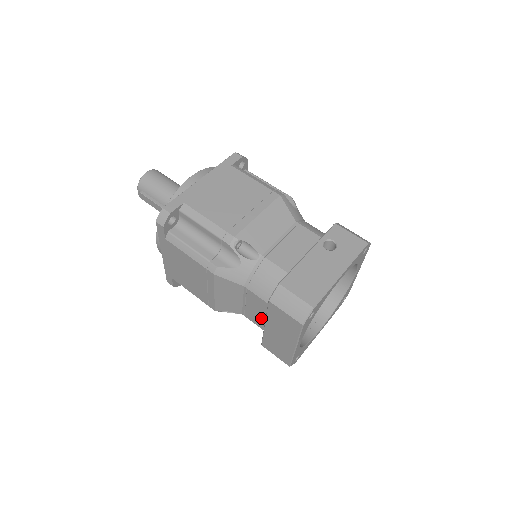
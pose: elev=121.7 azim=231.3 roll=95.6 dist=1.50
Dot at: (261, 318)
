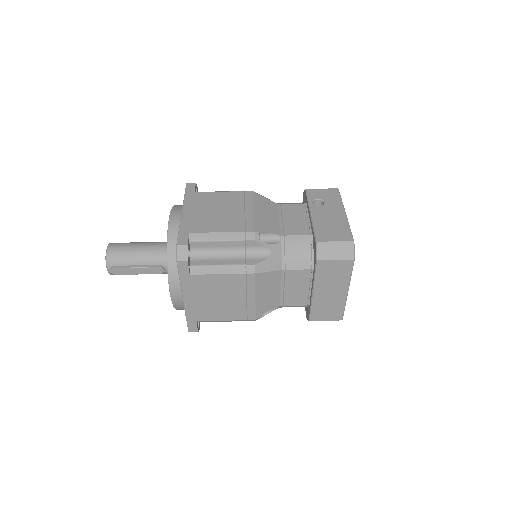
Dot at: (303, 293)
